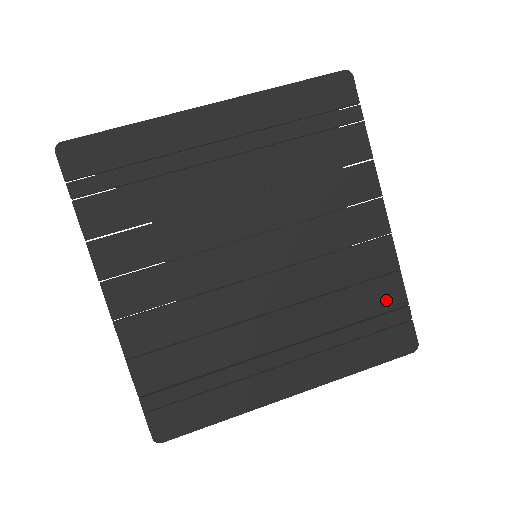
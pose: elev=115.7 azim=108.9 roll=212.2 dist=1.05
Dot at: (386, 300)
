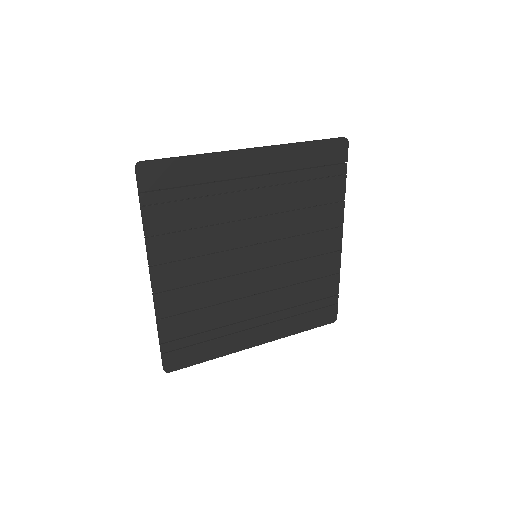
Dot at: (327, 291)
